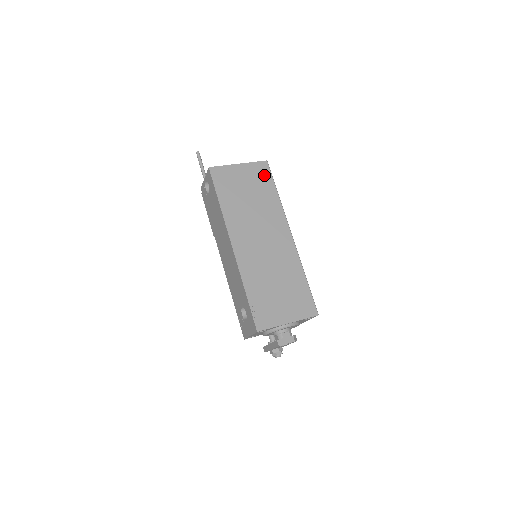
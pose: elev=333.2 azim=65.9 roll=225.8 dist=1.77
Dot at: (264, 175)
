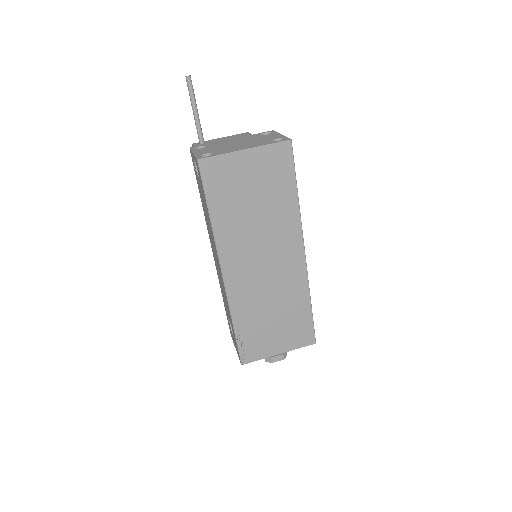
Dot at: (282, 166)
